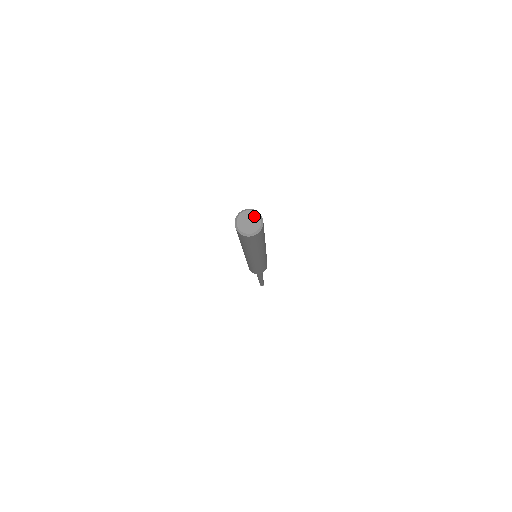
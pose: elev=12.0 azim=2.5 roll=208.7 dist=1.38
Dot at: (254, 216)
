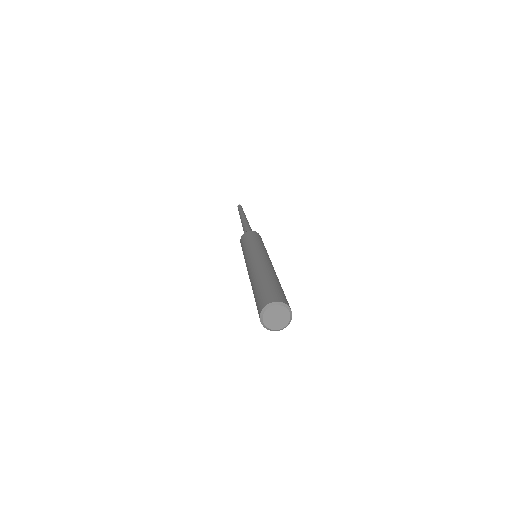
Dot at: (284, 312)
